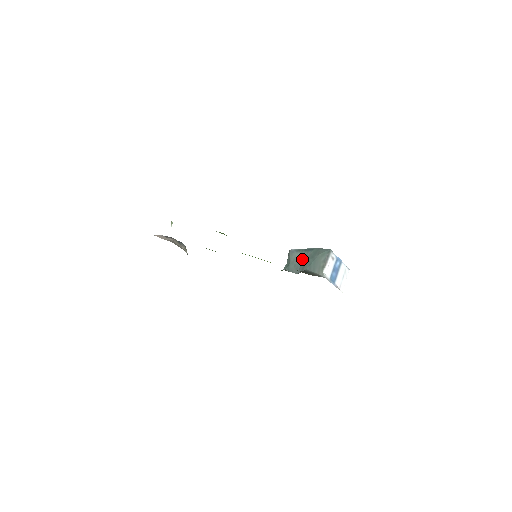
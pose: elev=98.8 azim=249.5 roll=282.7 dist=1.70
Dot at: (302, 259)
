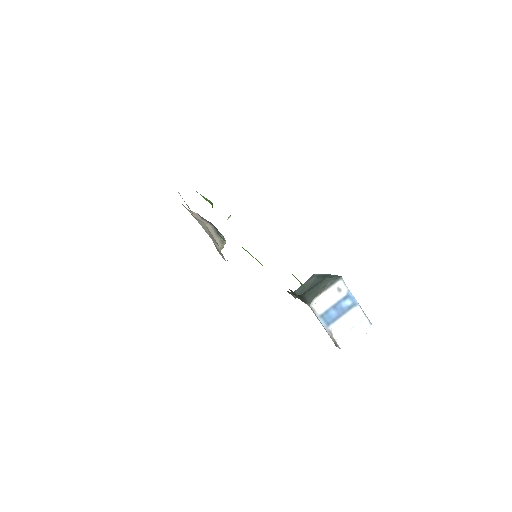
Dot at: (313, 284)
